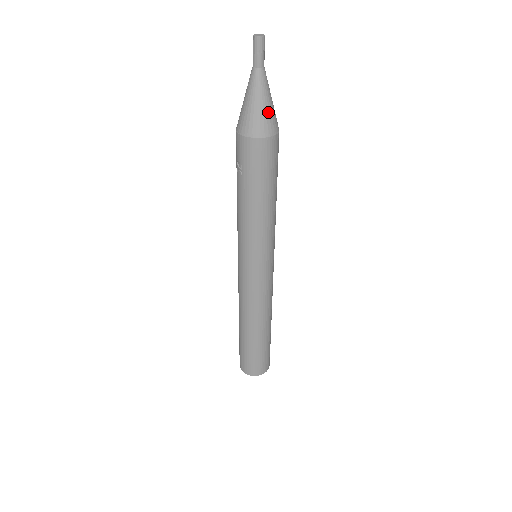
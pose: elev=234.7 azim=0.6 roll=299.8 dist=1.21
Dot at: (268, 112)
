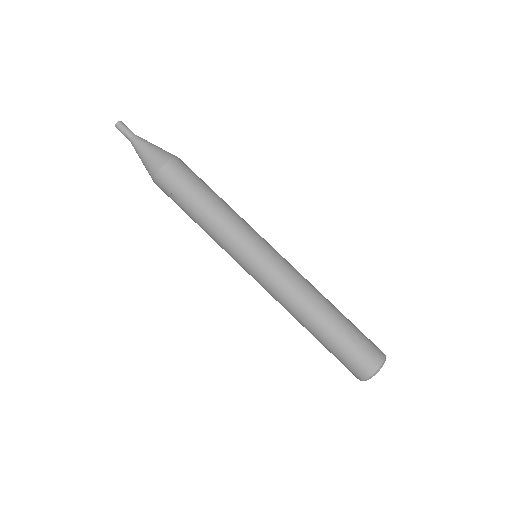
Dot at: (159, 149)
